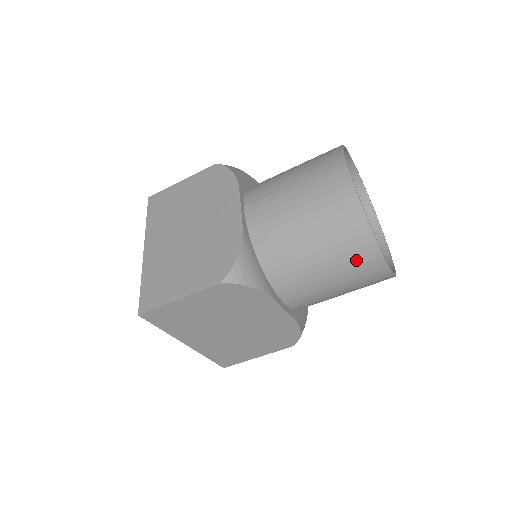
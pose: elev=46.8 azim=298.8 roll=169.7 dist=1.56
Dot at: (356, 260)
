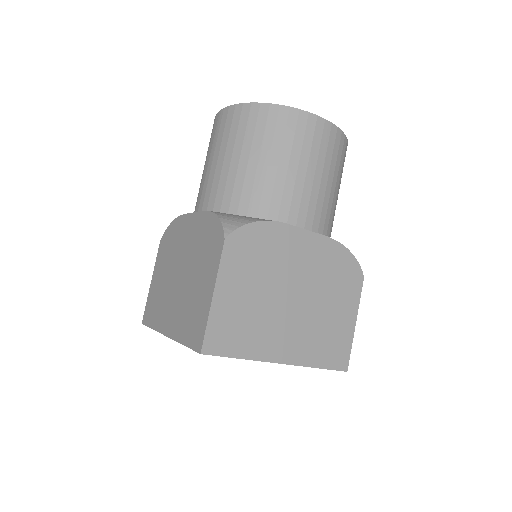
Dot at: (297, 135)
